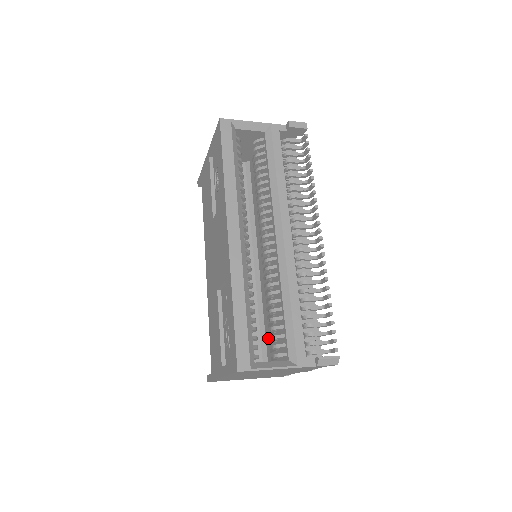
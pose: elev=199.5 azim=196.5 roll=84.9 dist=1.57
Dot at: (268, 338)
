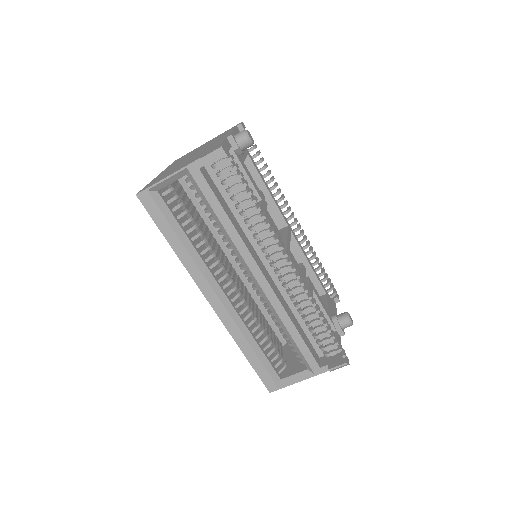
Dot at: occluded
